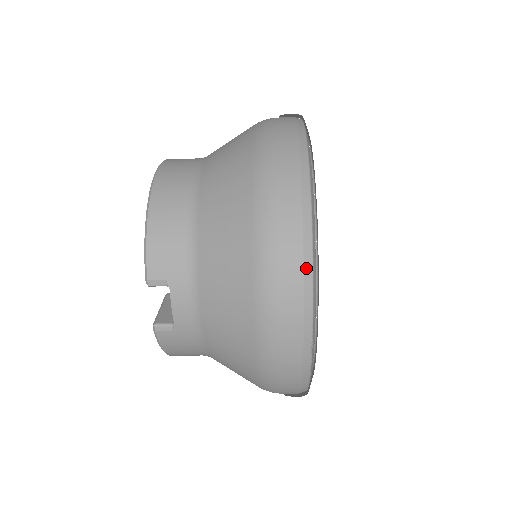
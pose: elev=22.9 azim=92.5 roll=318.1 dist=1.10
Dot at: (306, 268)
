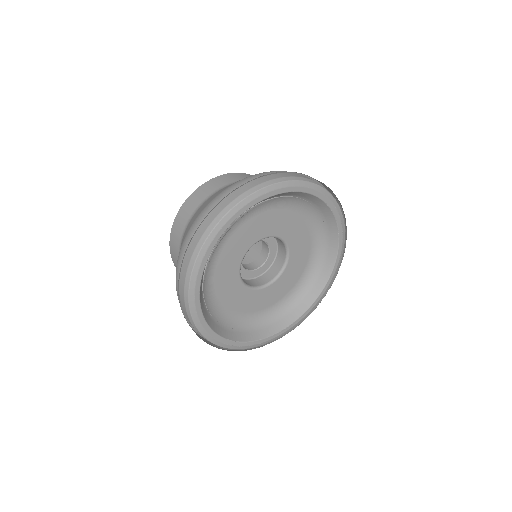
Dot at: (197, 330)
